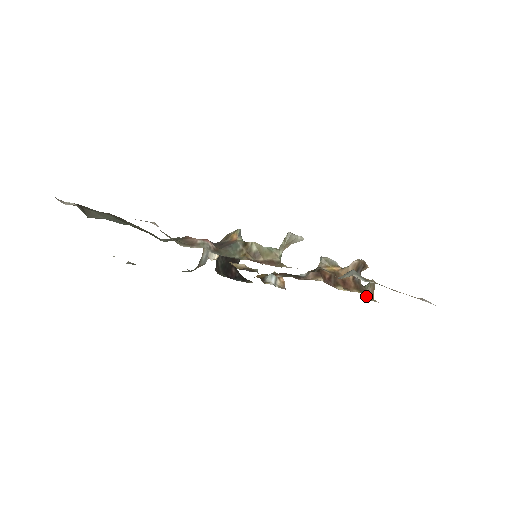
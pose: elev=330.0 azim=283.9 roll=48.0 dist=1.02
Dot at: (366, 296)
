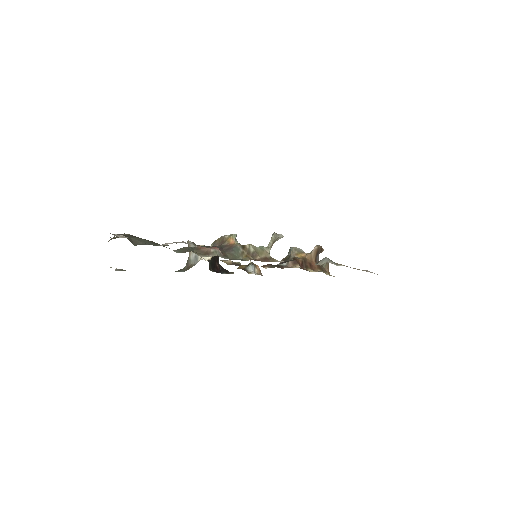
Dot at: (325, 273)
